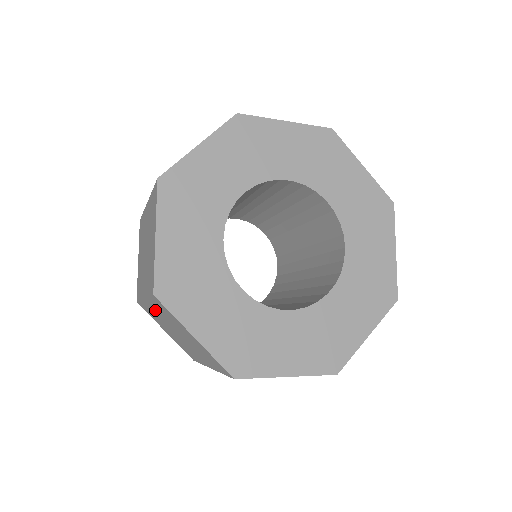
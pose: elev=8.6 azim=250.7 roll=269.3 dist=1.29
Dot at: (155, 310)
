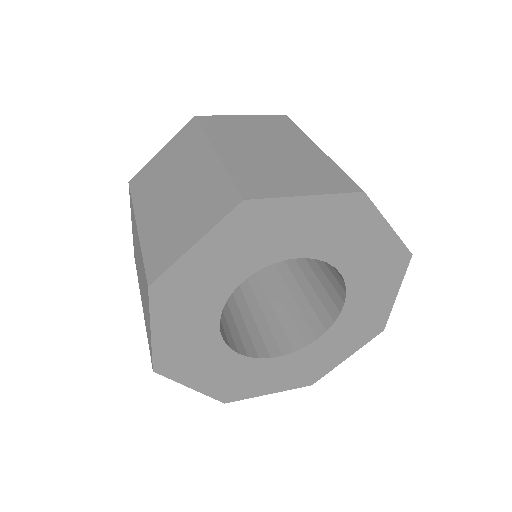
Dot at: occluded
